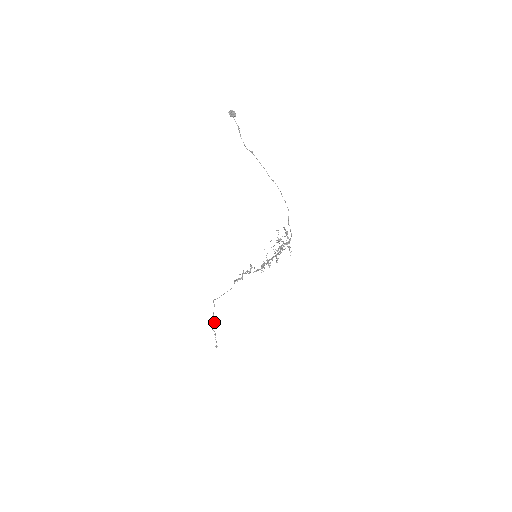
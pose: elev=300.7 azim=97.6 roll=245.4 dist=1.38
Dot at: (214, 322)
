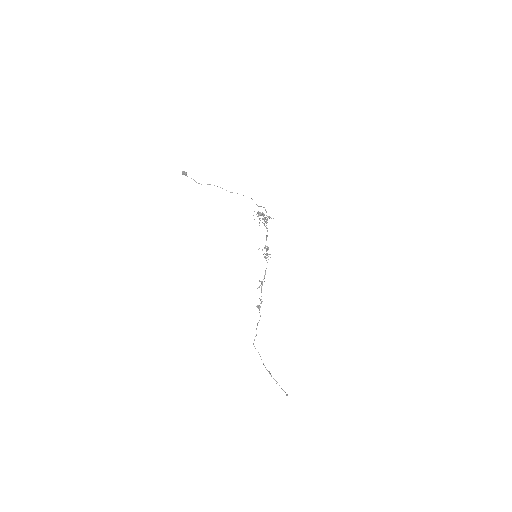
Dot at: (268, 371)
